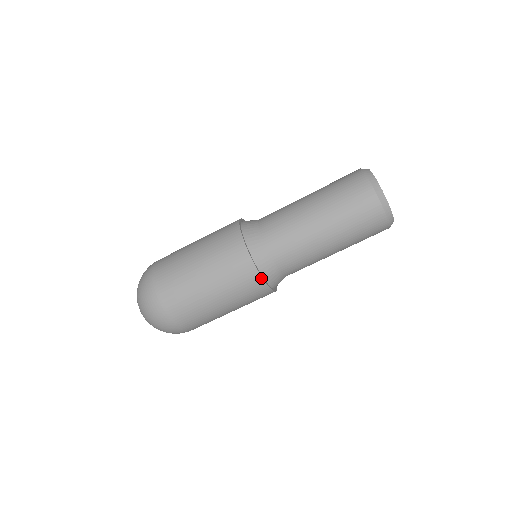
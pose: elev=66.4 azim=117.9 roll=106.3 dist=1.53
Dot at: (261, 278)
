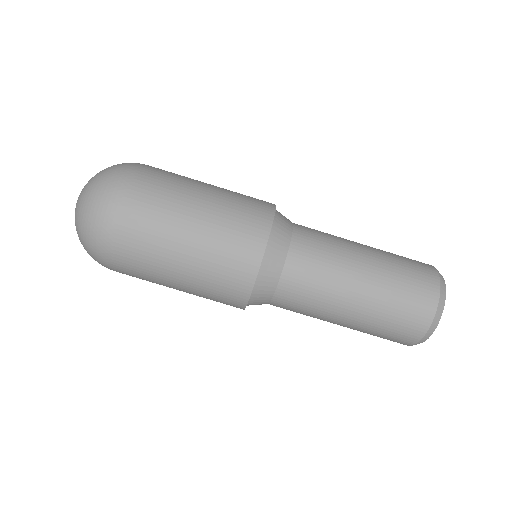
Dot at: (245, 305)
